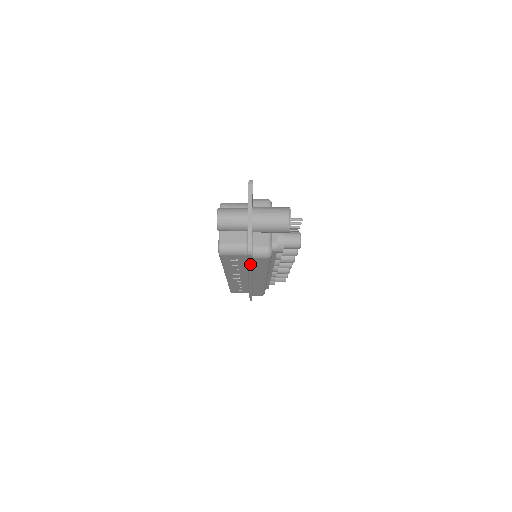
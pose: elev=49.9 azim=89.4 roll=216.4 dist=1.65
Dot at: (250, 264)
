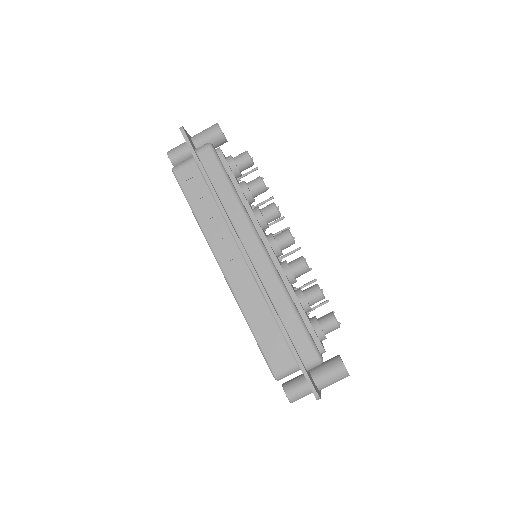
Dot at: (197, 160)
